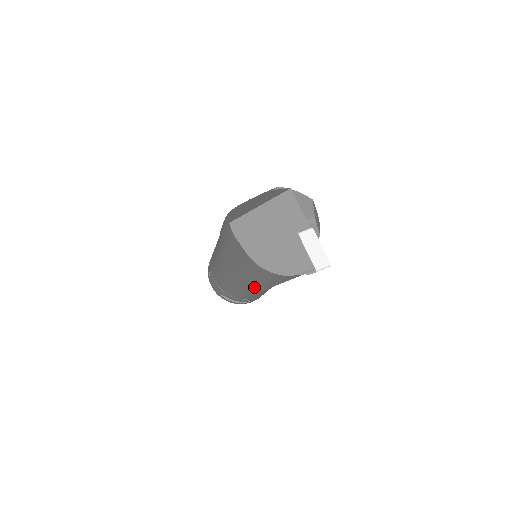
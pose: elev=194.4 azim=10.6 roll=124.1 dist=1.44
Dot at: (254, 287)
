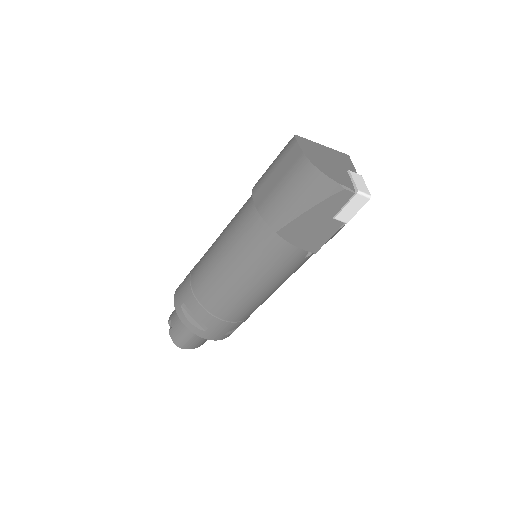
Dot at: (269, 224)
